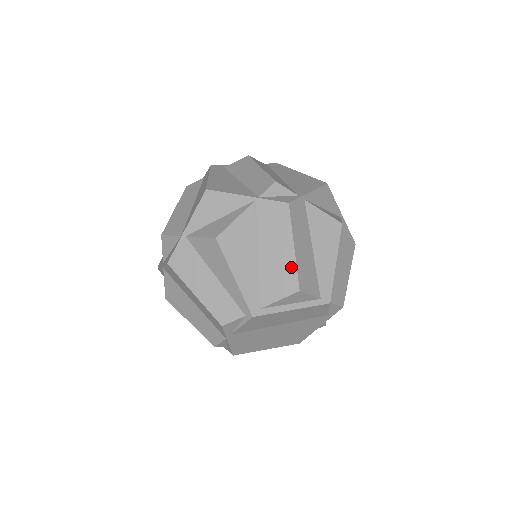
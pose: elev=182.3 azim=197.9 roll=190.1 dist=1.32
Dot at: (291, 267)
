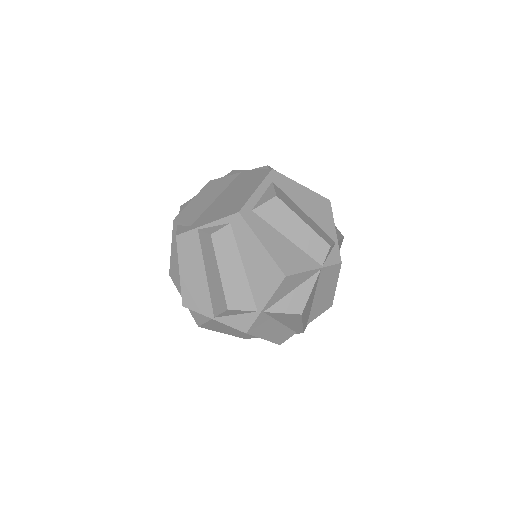
Dot at: (331, 297)
